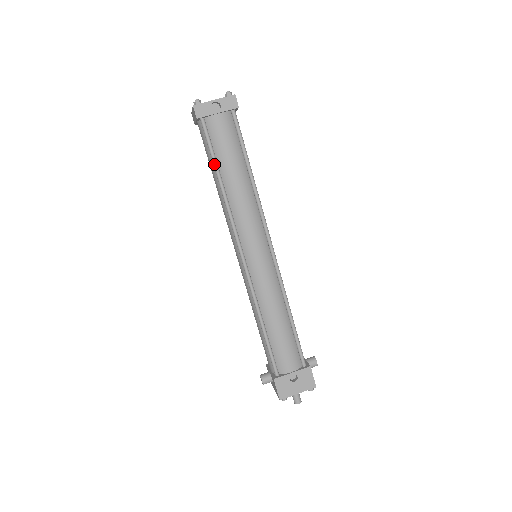
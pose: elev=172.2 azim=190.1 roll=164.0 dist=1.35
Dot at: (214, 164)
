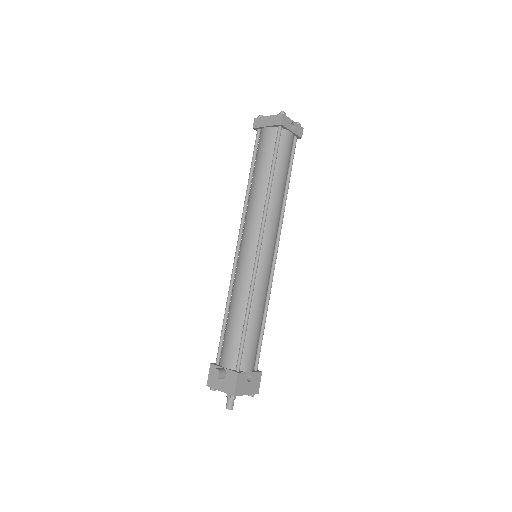
Dot at: (274, 164)
